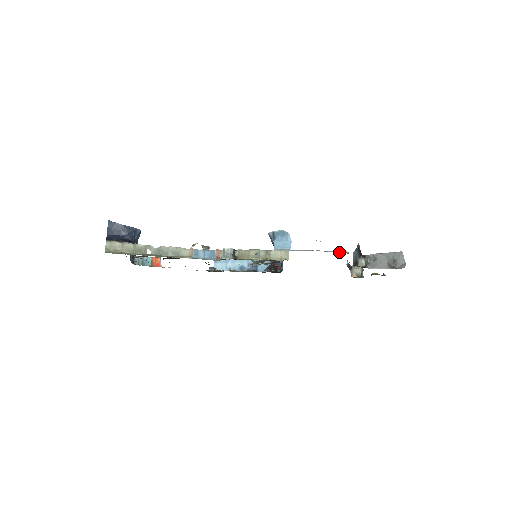
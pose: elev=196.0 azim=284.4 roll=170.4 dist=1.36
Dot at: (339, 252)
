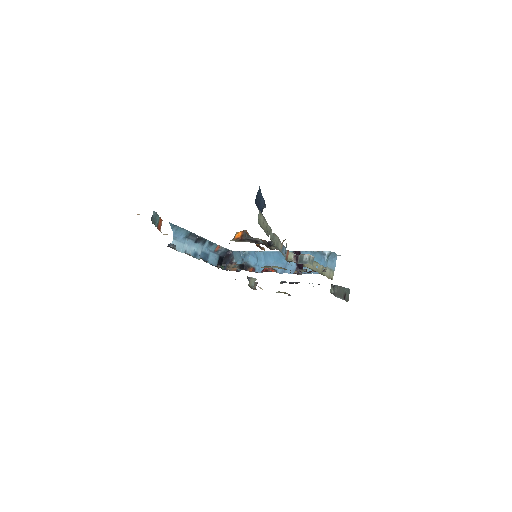
Dot at: occluded
